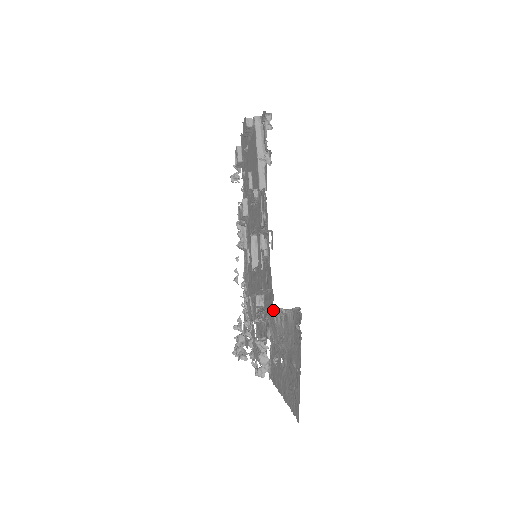
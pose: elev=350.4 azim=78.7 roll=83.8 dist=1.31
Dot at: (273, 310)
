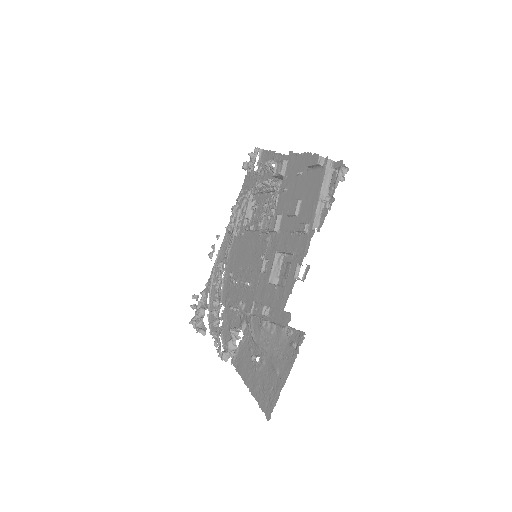
Dot at: occluded
